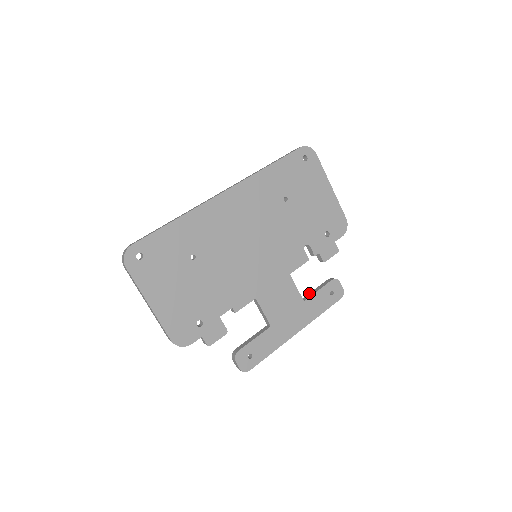
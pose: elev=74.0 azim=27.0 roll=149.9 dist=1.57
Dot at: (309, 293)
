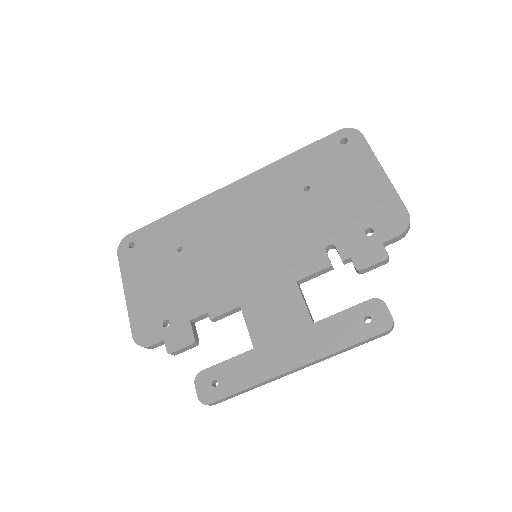
Dot at: occluded
